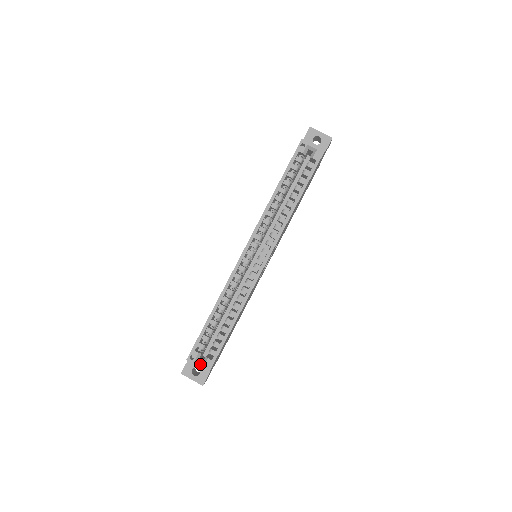
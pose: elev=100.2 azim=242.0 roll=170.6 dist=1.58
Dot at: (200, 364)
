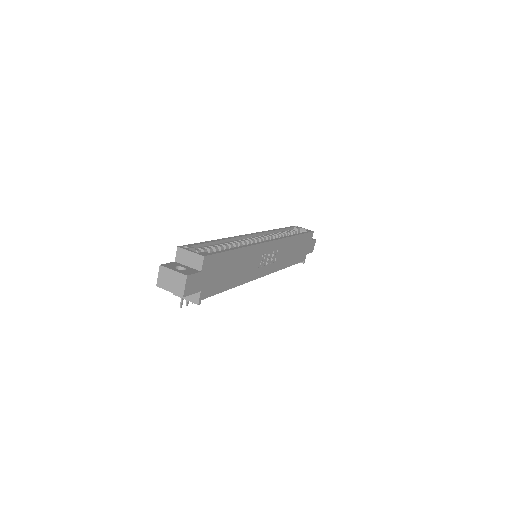
Dot at: occluded
